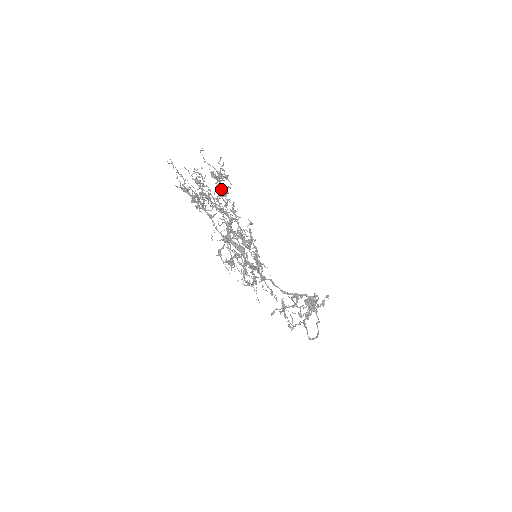
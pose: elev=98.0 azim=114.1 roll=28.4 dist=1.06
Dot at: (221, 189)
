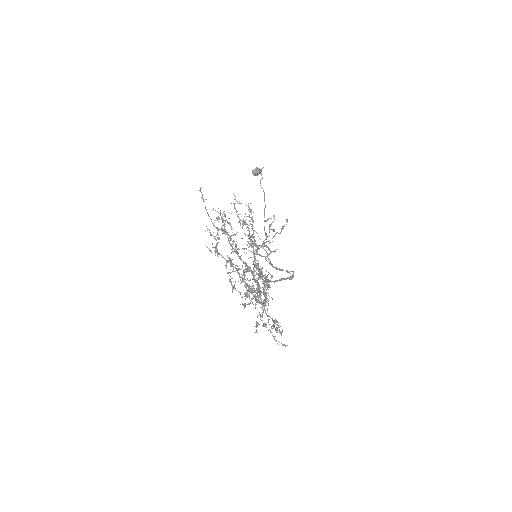
Dot at: (260, 274)
